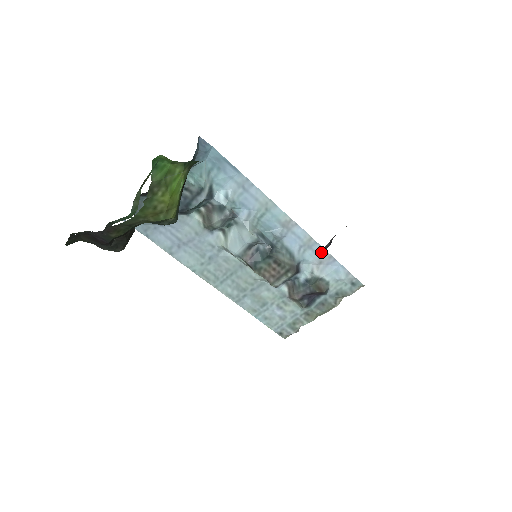
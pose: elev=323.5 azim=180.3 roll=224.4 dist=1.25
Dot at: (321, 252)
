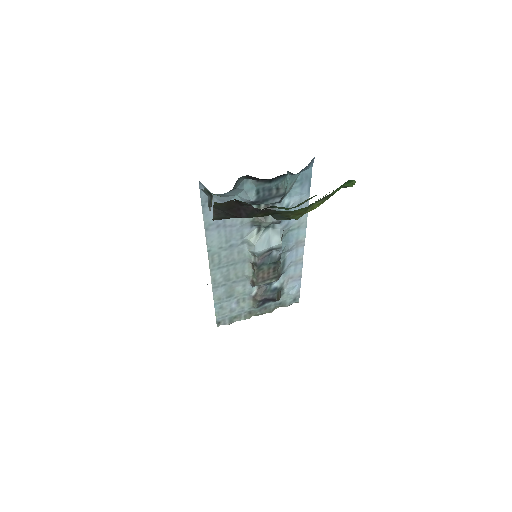
Dot at: (298, 271)
